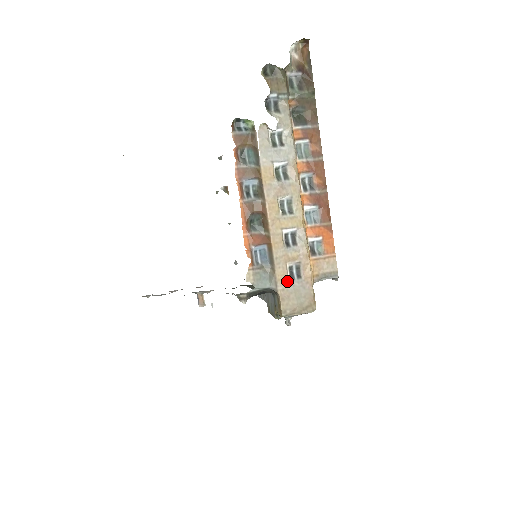
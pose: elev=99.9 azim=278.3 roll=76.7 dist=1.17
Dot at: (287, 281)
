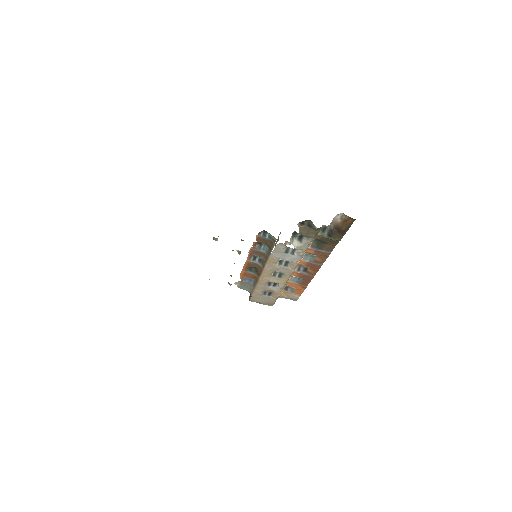
Dot at: (260, 294)
